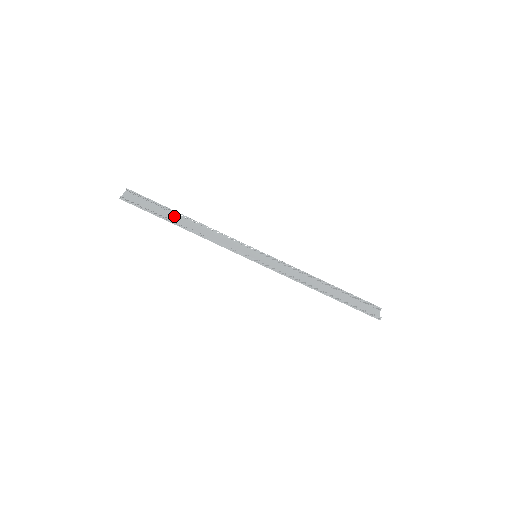
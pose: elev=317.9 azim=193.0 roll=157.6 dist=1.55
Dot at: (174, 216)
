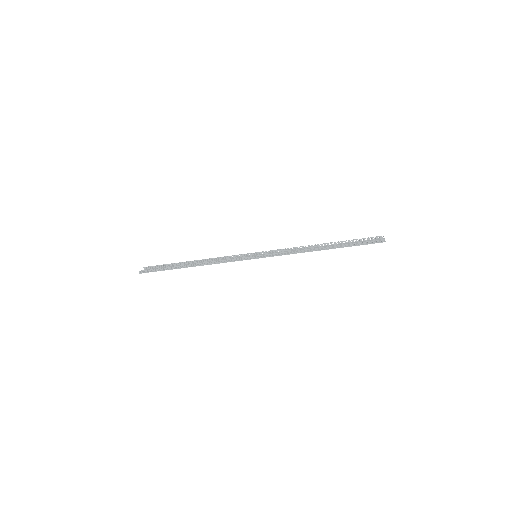
Dot at: occluded
